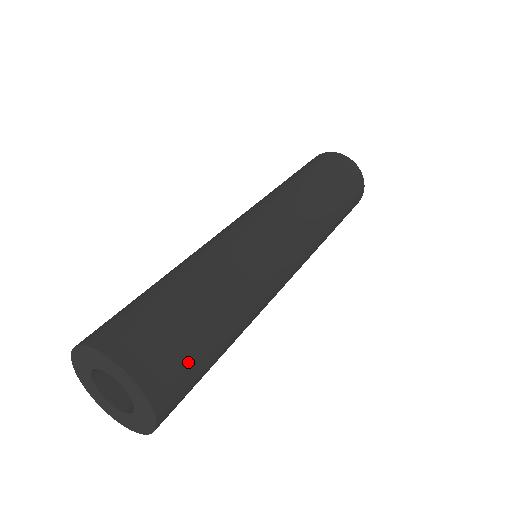
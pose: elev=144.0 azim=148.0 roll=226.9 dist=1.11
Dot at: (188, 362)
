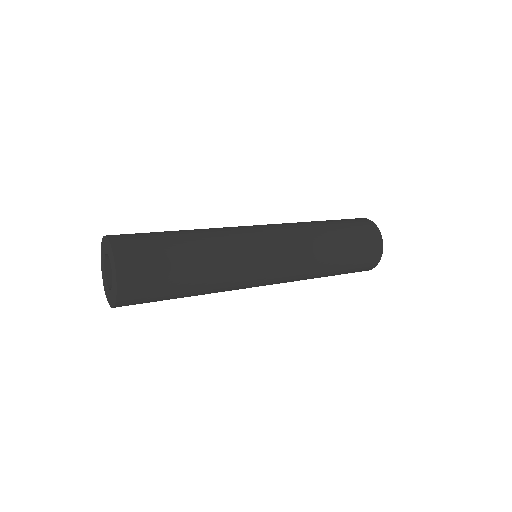
Dot at: (151, 253)
